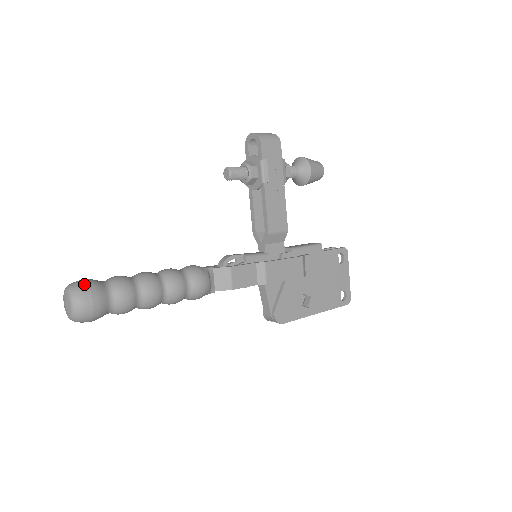
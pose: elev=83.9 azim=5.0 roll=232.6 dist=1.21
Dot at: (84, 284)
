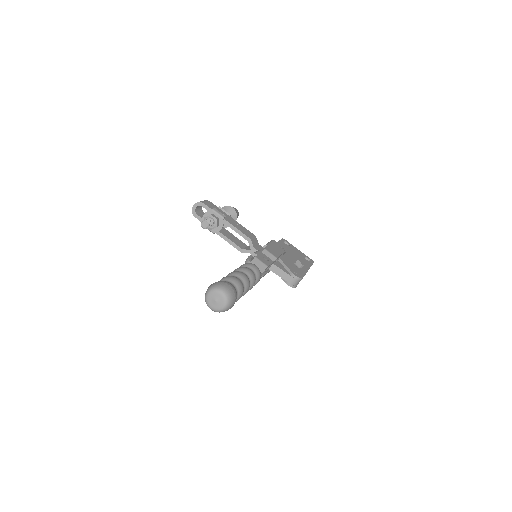
Dot at: (214, 283)
